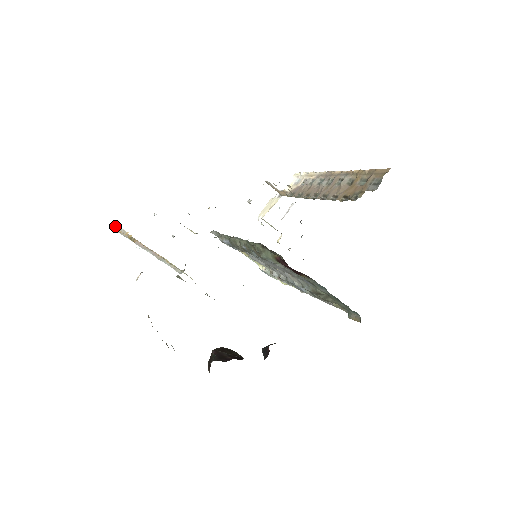
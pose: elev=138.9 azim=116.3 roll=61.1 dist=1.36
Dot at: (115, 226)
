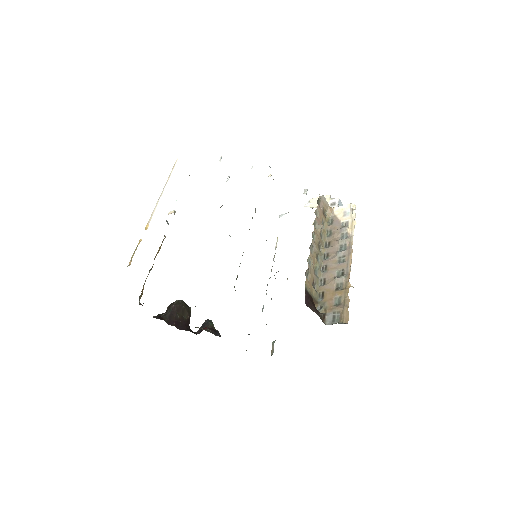
Dot at: occluded
